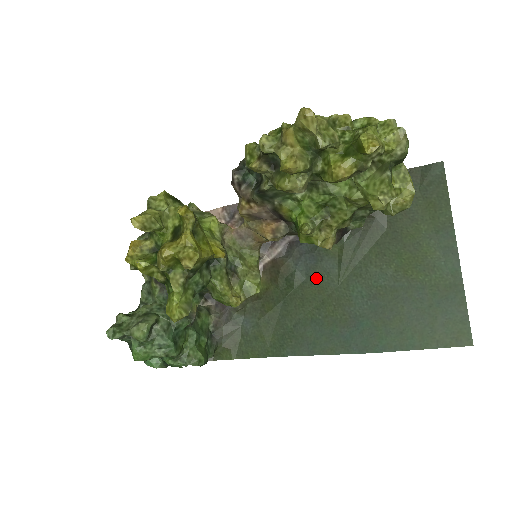
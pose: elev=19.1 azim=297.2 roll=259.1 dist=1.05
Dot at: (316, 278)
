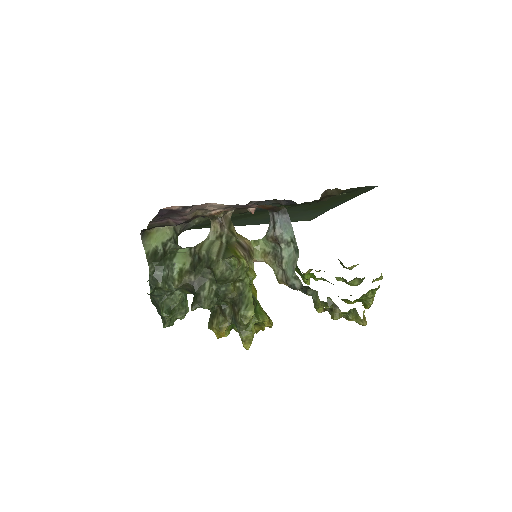
Dot at: occluded
